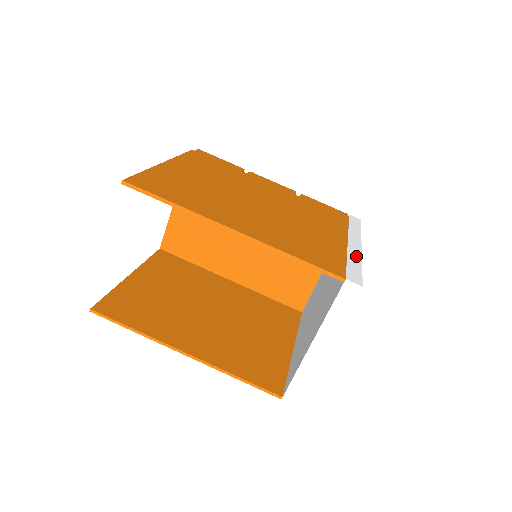
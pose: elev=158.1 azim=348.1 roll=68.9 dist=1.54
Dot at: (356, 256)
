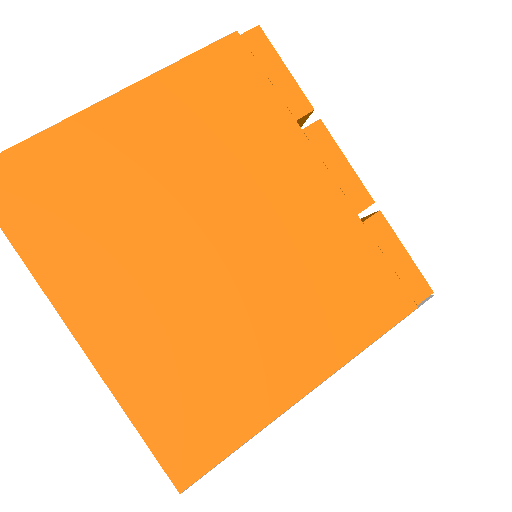
Dot at: (281, 435)
